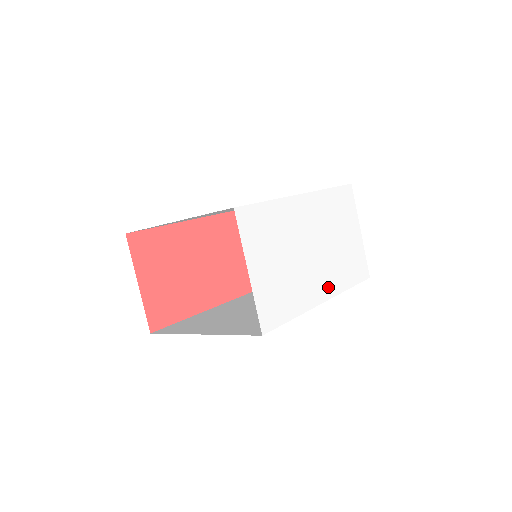
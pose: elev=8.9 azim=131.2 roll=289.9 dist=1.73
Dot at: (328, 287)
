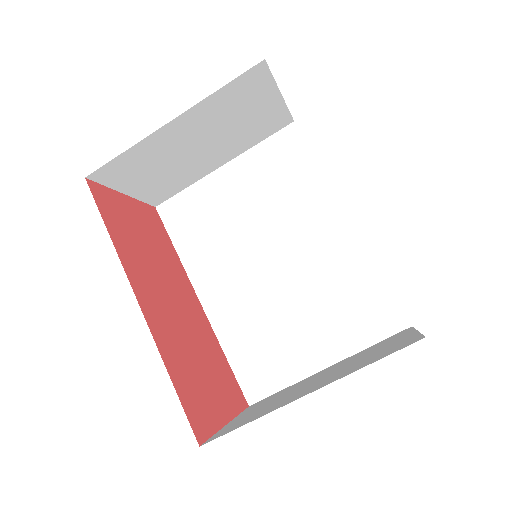
Dot at: occluded
